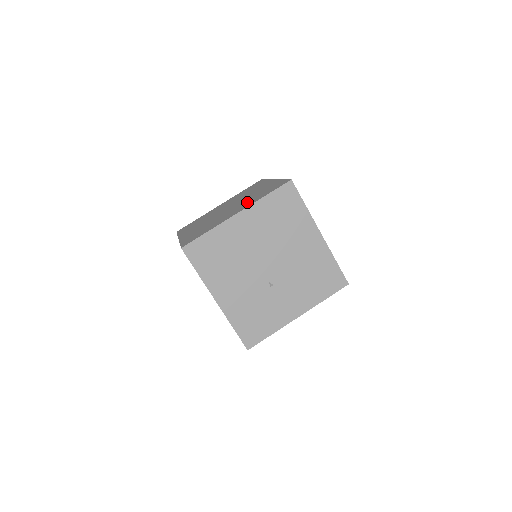
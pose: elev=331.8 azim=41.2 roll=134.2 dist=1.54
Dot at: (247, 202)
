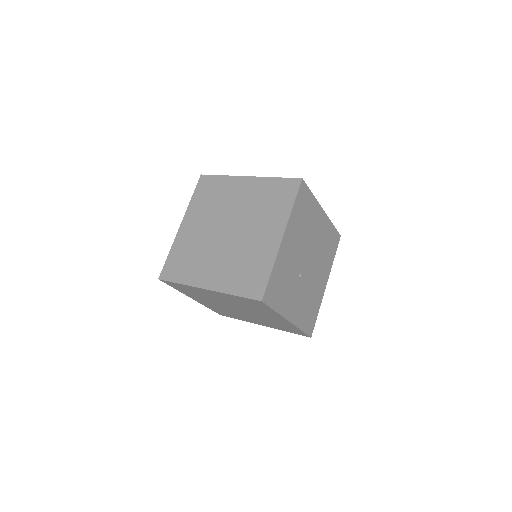
Dot at: occluded
